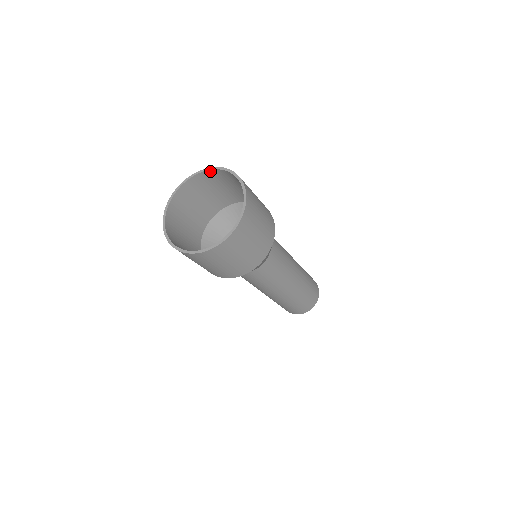
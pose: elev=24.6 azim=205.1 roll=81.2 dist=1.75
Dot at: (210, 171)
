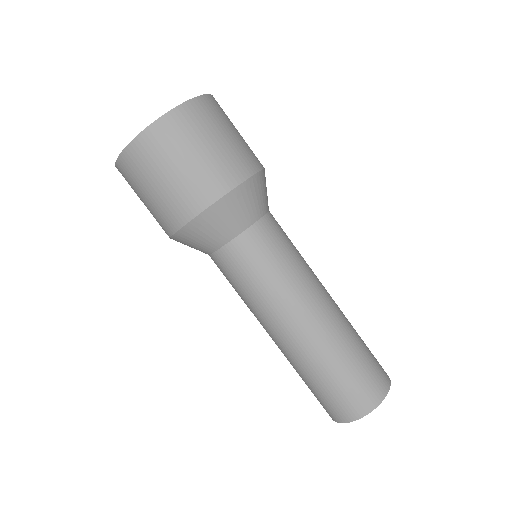
Dot at: occluded
